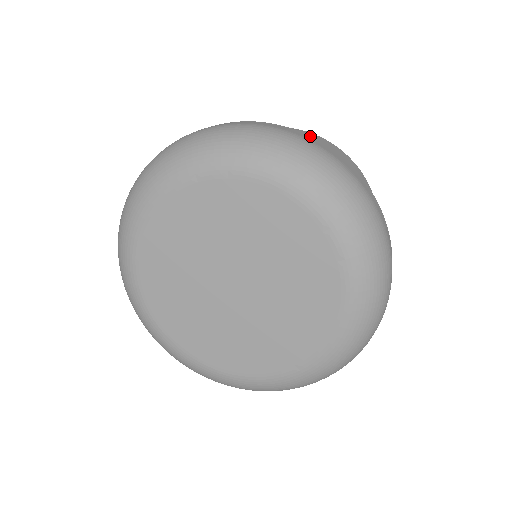
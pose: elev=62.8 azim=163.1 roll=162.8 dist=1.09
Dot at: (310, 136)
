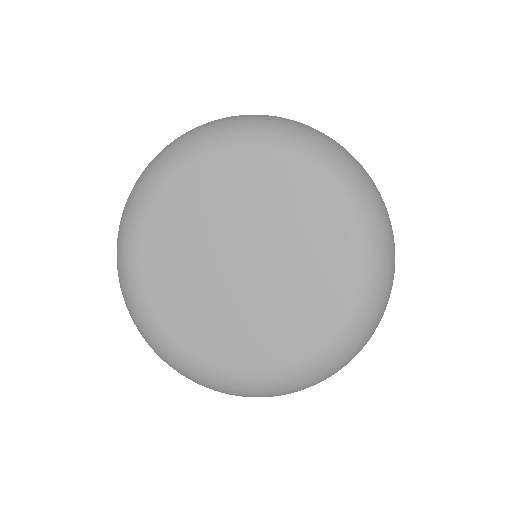
Dot at: occluded
